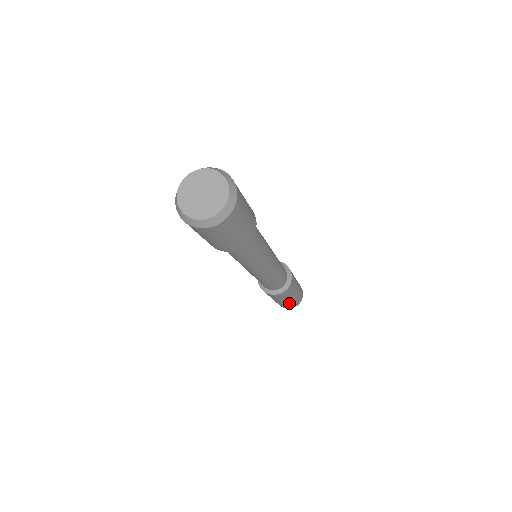
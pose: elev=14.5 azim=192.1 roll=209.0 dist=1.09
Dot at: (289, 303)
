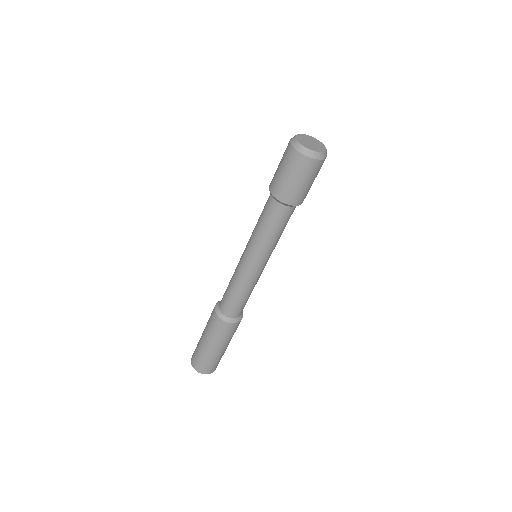
Dot at: (214, 357)
